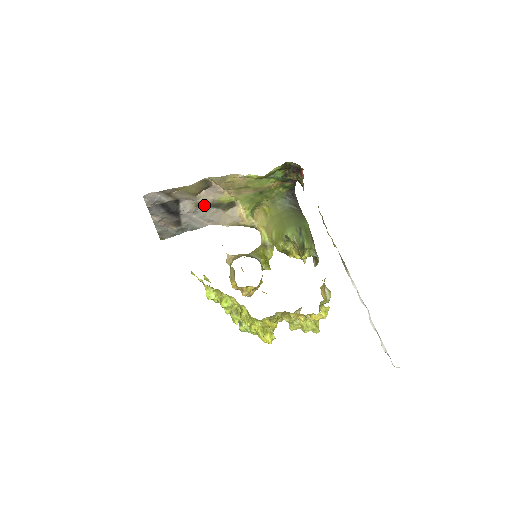
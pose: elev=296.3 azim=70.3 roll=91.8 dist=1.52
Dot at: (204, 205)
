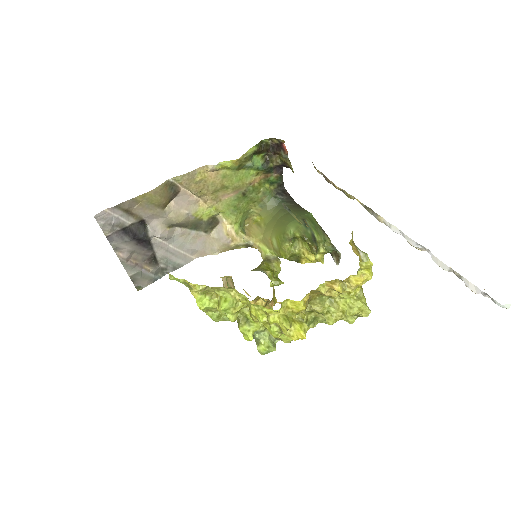
Dot at: (178, 224)
